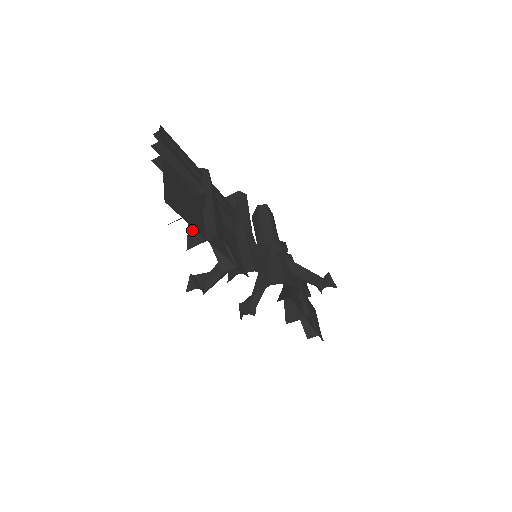
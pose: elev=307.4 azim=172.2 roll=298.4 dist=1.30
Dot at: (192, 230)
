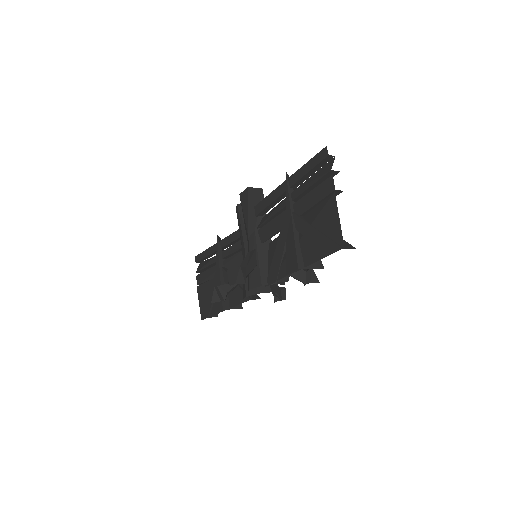
Dot at: (300, 249)
